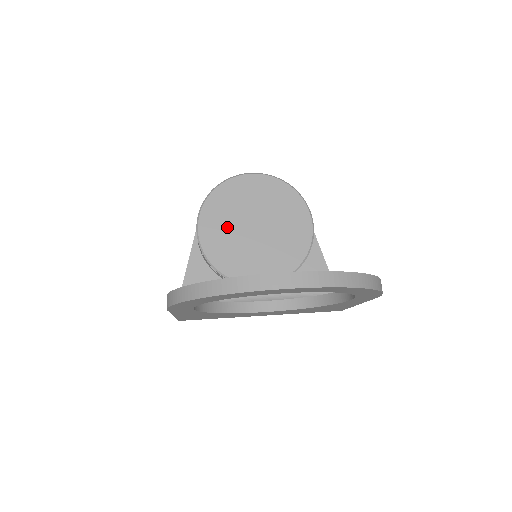
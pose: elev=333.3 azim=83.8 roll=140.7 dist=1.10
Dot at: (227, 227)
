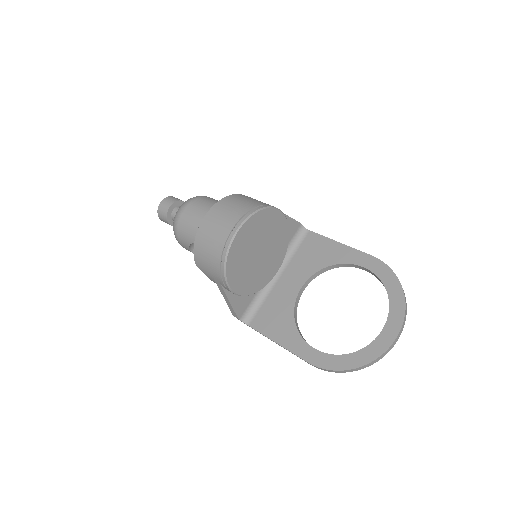
Dot at: (246, 272)
